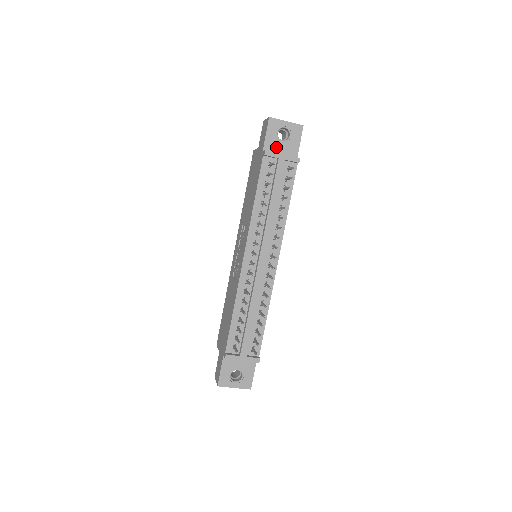
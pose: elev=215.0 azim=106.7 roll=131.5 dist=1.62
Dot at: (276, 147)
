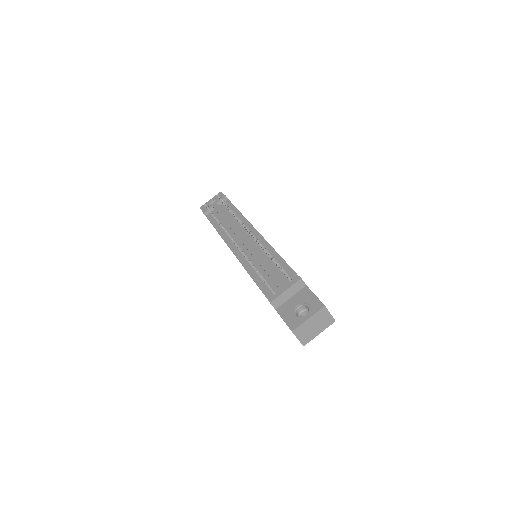
Dot at: occluded
